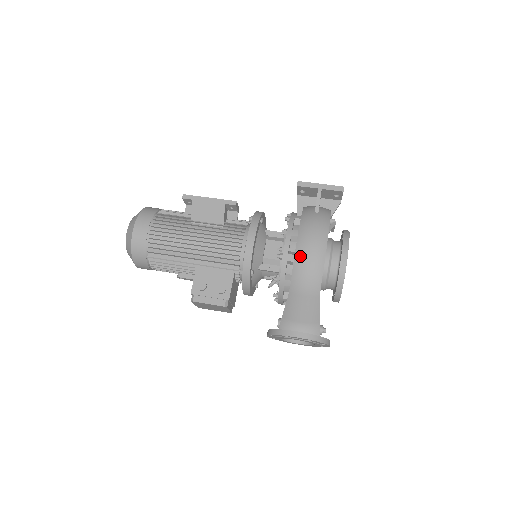
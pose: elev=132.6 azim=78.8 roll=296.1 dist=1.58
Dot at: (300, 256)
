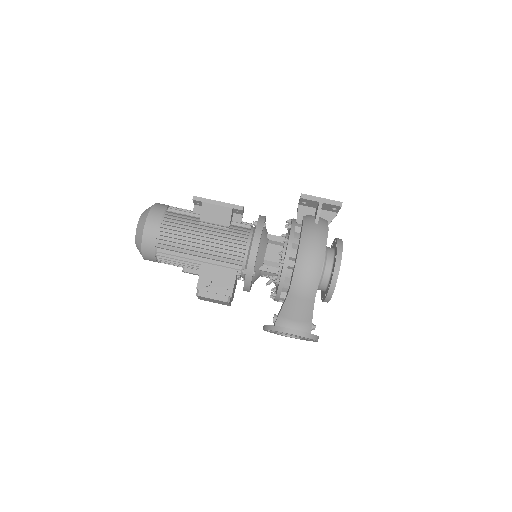
Dot at: (301, 264)
